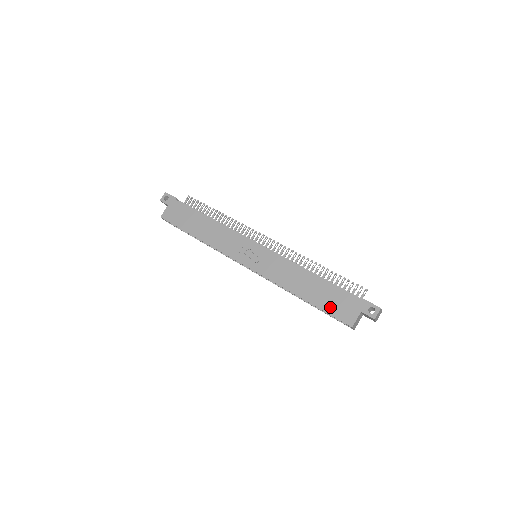
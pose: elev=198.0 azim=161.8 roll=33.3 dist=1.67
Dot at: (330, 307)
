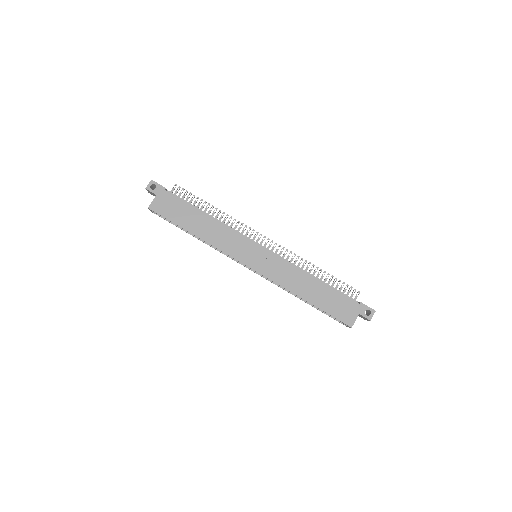
Dot at: (332, 309)
